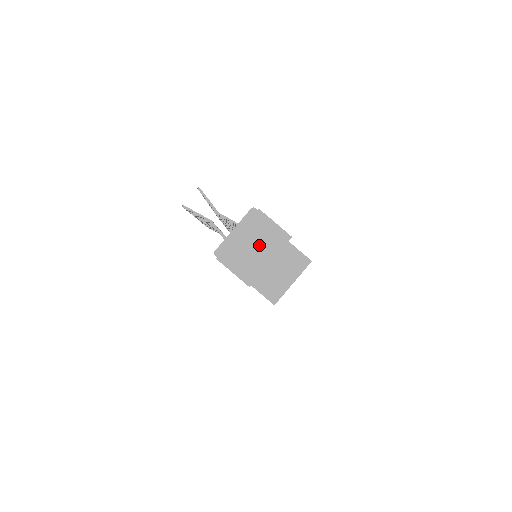
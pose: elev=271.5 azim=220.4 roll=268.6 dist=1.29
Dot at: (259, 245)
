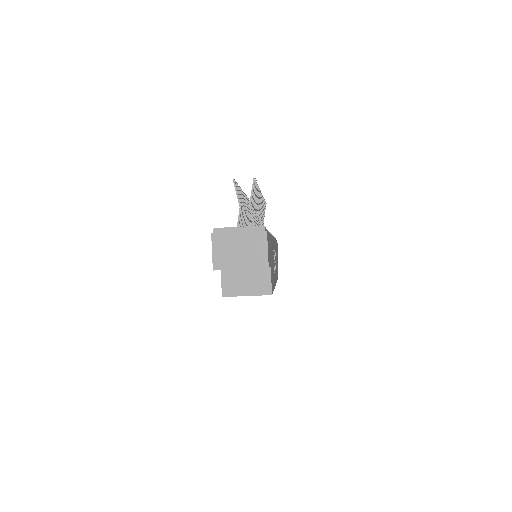
Dot at: (244, 252)
